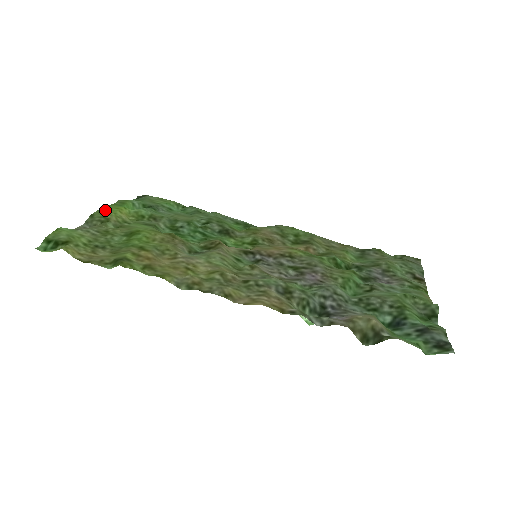
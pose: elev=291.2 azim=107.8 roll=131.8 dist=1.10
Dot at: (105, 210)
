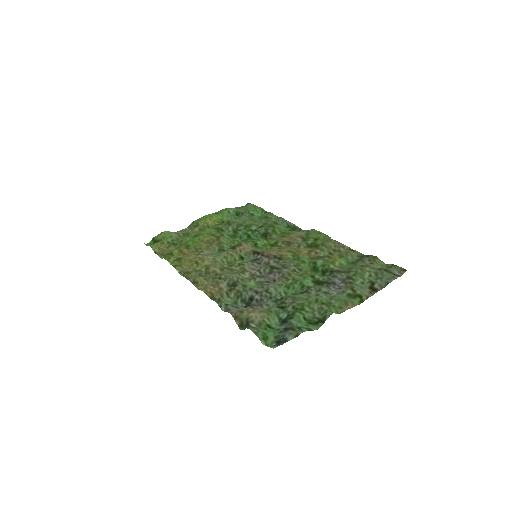
Dot at: (203, 218)
